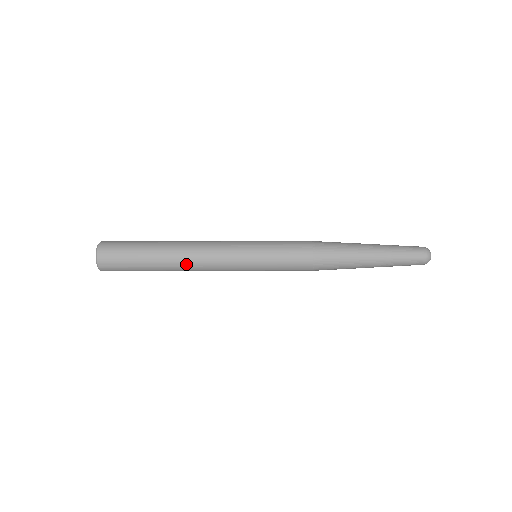
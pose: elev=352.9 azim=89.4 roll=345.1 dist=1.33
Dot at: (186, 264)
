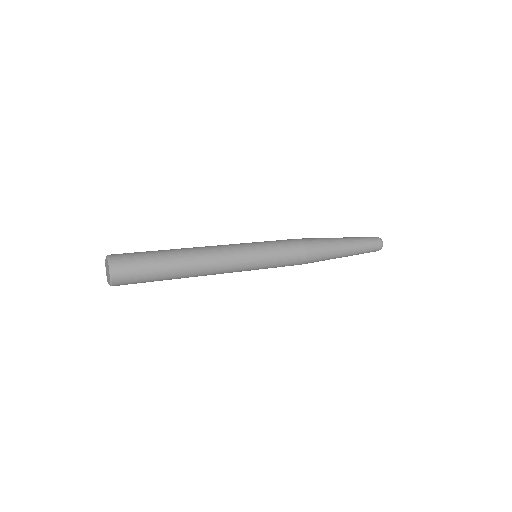
Dot at: (201, 262)
